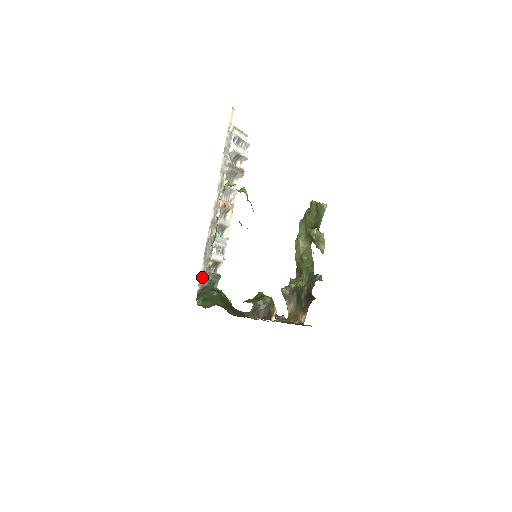
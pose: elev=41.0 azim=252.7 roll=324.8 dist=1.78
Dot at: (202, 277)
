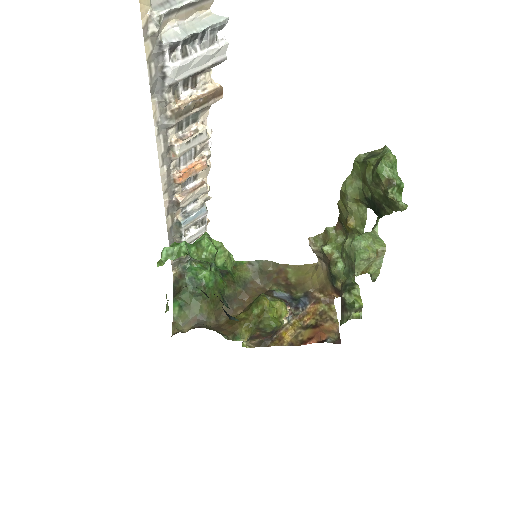
Dot at: (175, 261)
